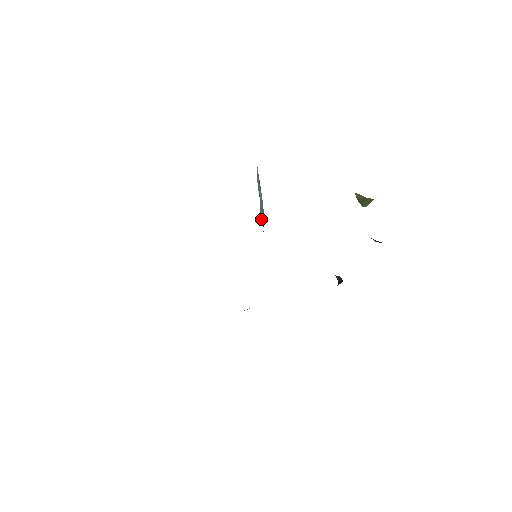
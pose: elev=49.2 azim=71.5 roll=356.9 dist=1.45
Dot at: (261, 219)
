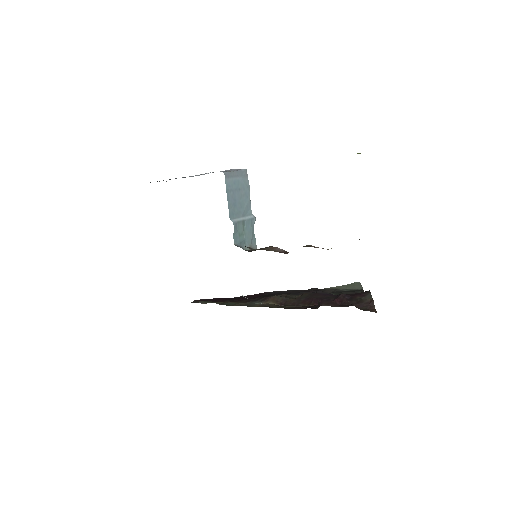
Dot at: (246, 246)
